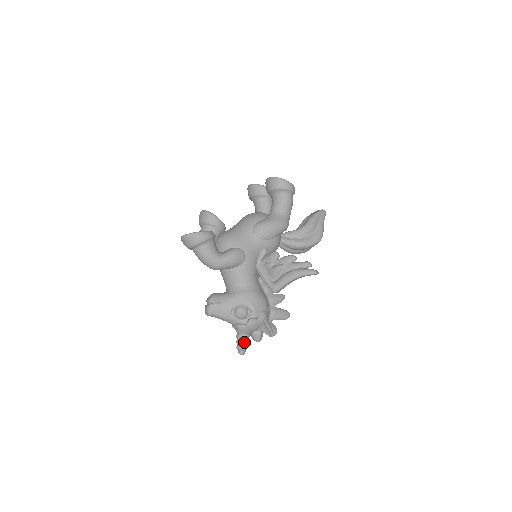
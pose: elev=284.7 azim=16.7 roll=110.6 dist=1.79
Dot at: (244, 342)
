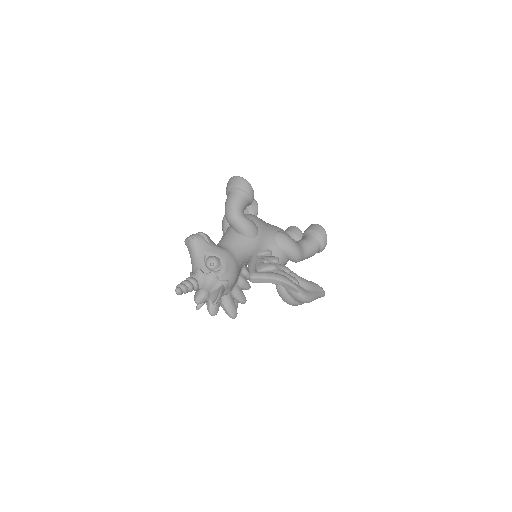
Dot at: (189, 285)
